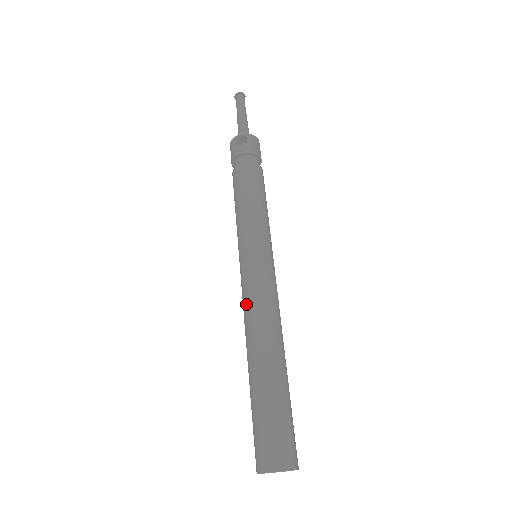
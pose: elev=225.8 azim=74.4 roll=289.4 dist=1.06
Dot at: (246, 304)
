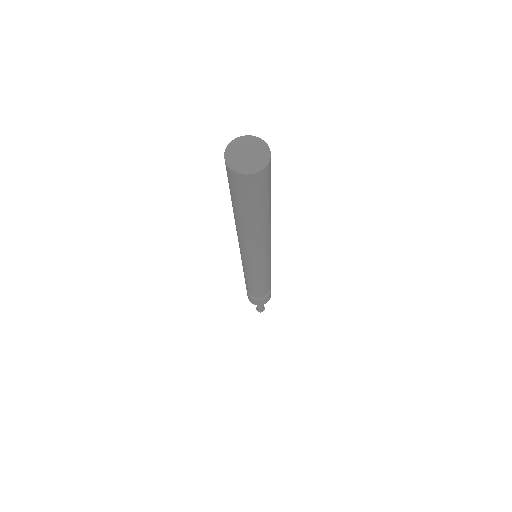
Dot at: occluded
